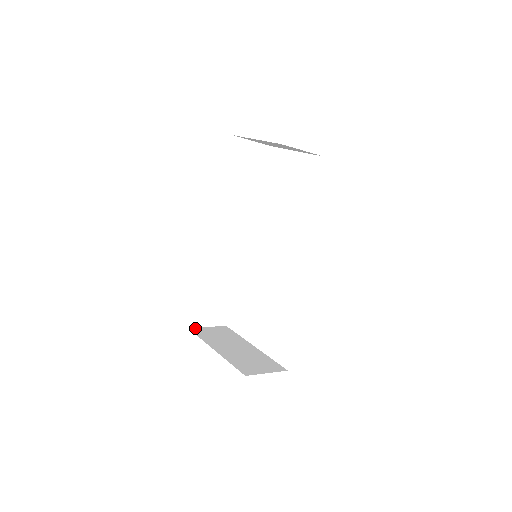
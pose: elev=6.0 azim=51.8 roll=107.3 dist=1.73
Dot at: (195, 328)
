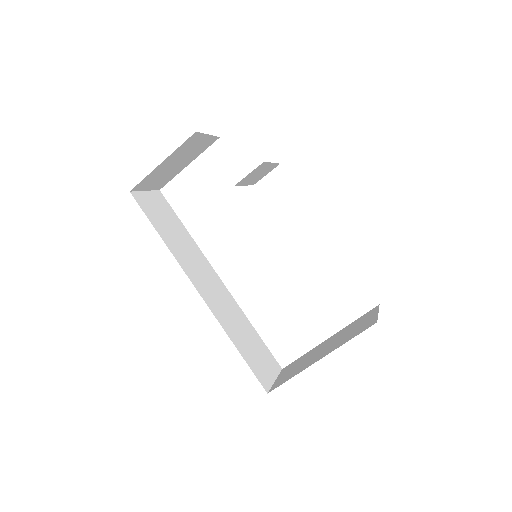
Dot at: (272, 388)
